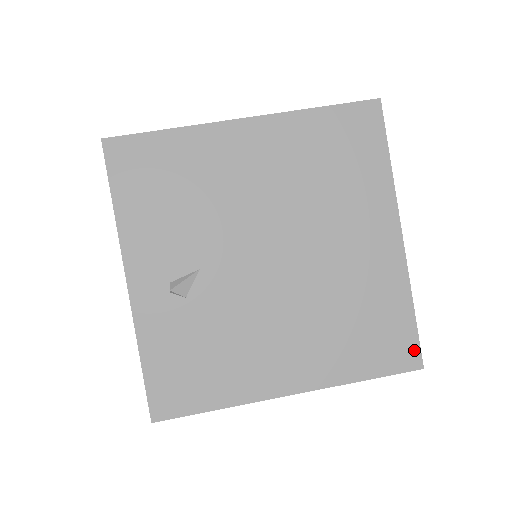
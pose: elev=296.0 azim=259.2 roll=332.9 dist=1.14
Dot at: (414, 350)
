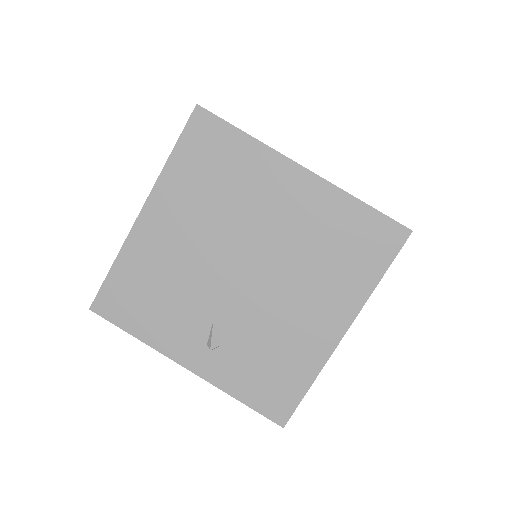
Dot at: (393, 227)
